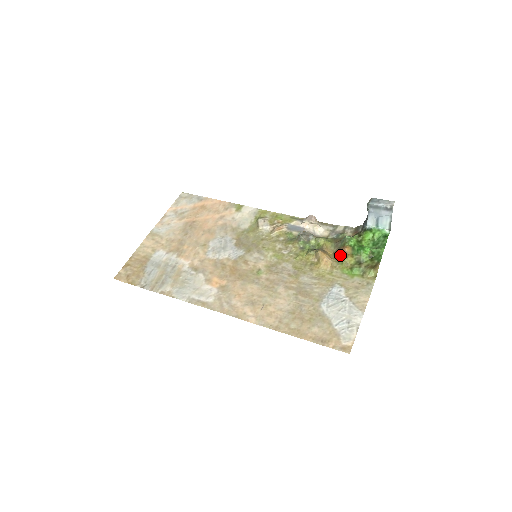
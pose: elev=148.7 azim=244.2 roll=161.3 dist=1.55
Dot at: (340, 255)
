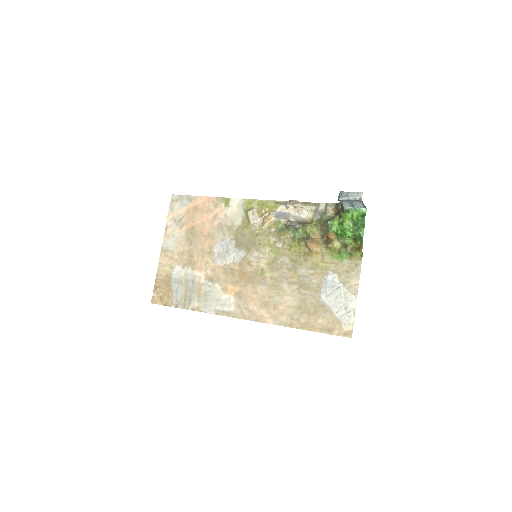
Dot at: (327, 241)
